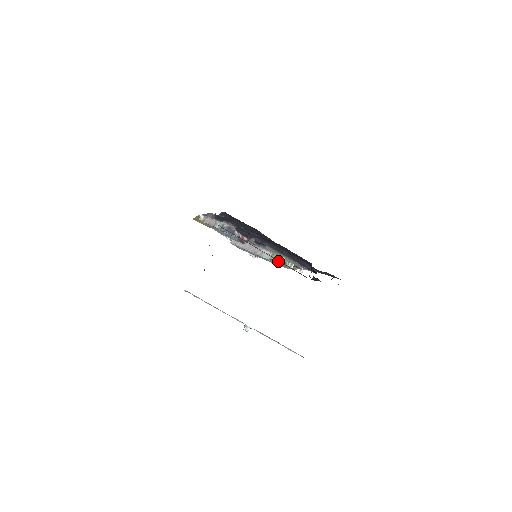
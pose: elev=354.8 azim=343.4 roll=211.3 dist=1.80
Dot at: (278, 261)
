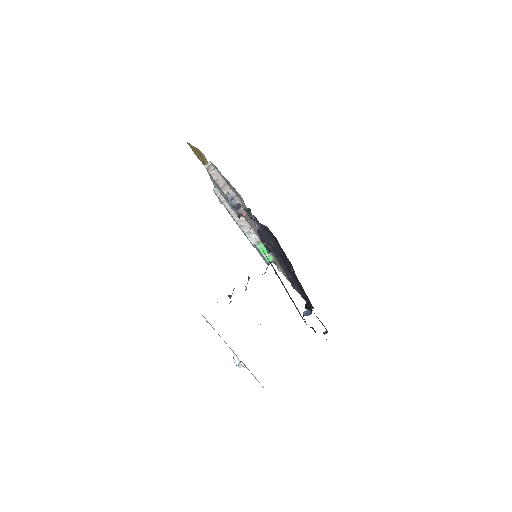
Dot at: (264, 255)
